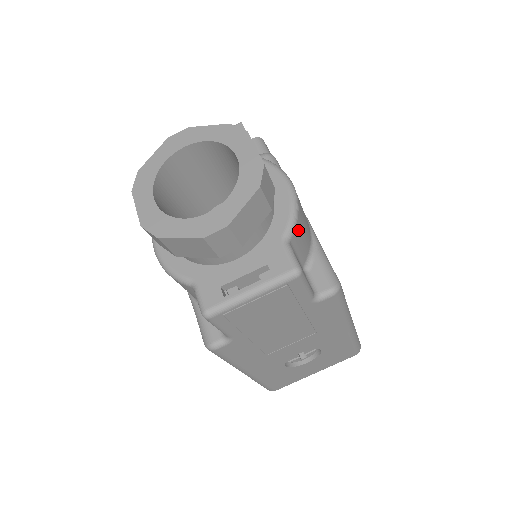
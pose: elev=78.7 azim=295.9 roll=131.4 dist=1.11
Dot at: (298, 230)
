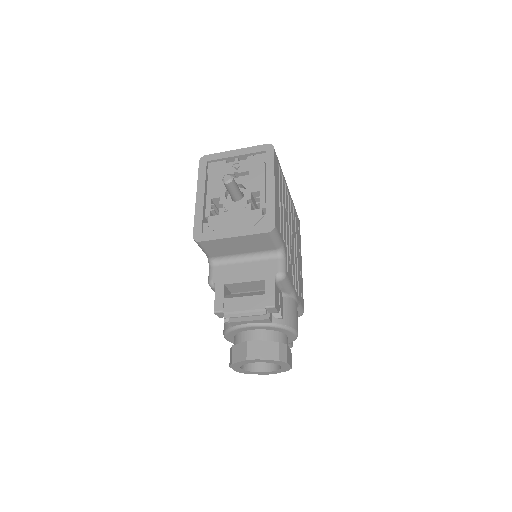
Dot at: occluded
